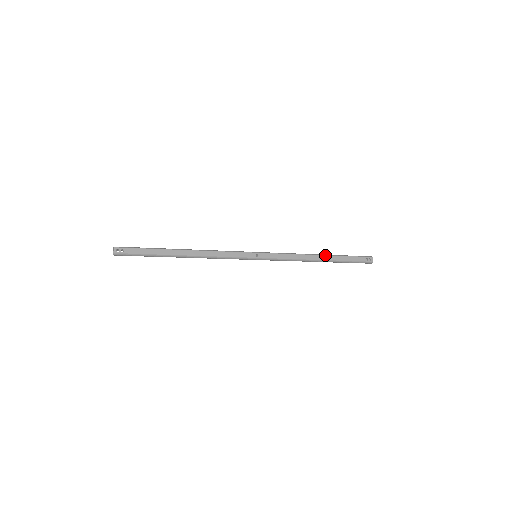
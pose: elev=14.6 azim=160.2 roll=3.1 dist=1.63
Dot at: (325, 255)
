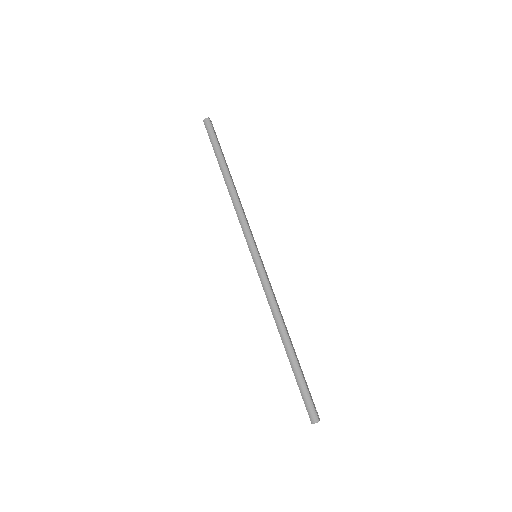
Dot at: occluded
